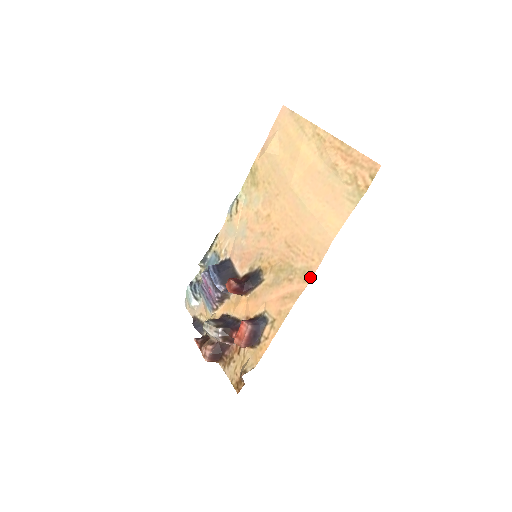
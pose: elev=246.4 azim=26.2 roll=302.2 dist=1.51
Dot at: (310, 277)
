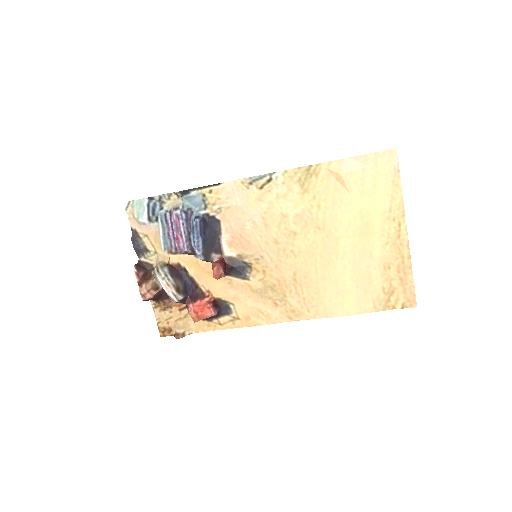
Dot at: (296, 319)
